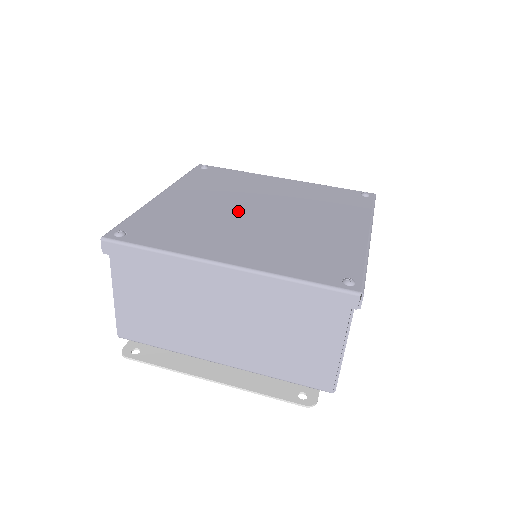
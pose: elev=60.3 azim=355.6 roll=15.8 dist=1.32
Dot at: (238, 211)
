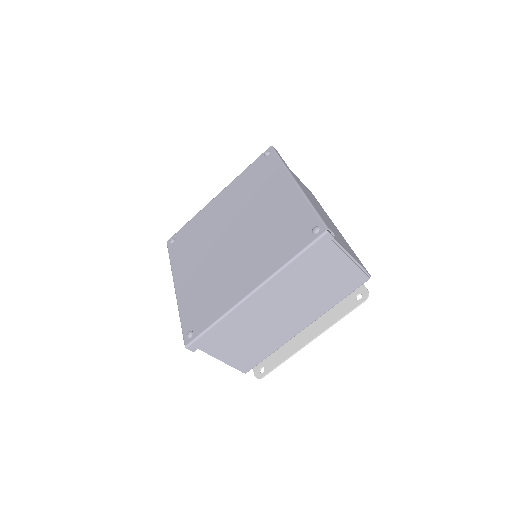
Dot at: (222, 250)
